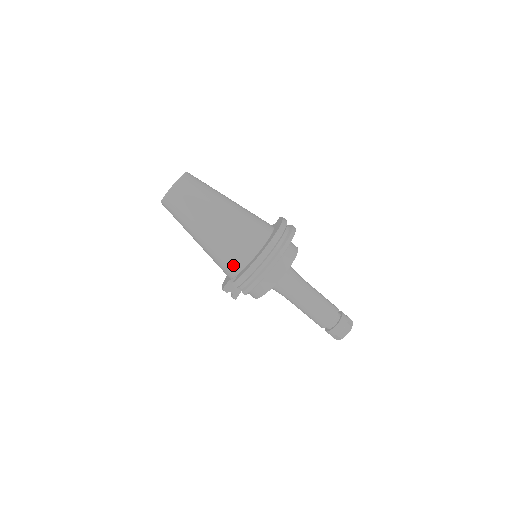
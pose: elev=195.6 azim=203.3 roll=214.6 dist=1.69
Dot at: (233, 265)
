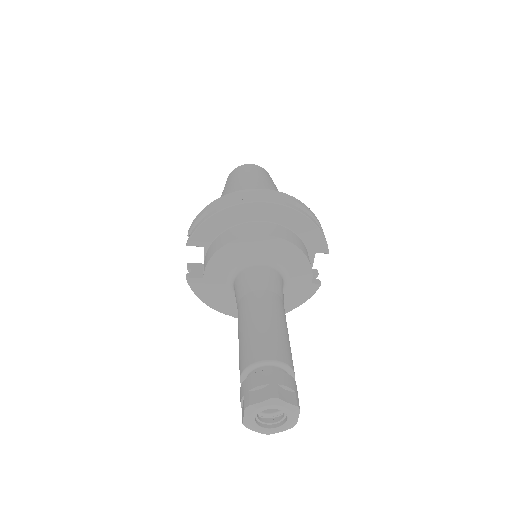
Dot at: occluded
